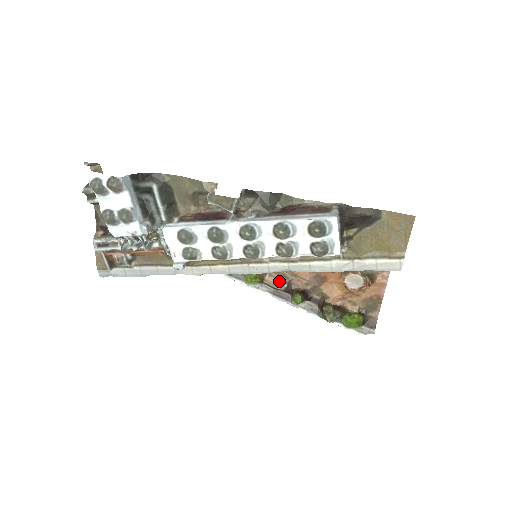
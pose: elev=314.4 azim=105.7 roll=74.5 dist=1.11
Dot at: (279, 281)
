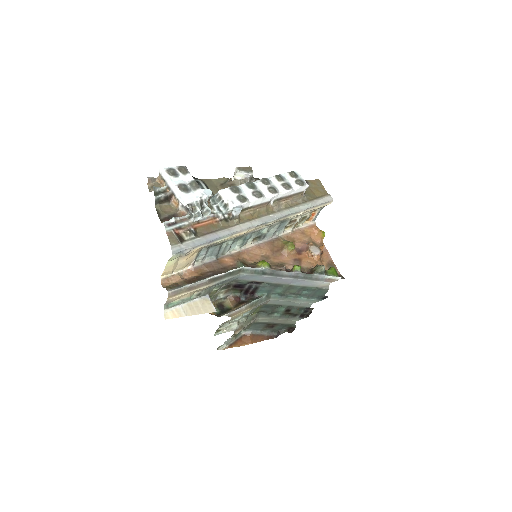
Dot at: (279, 267)
